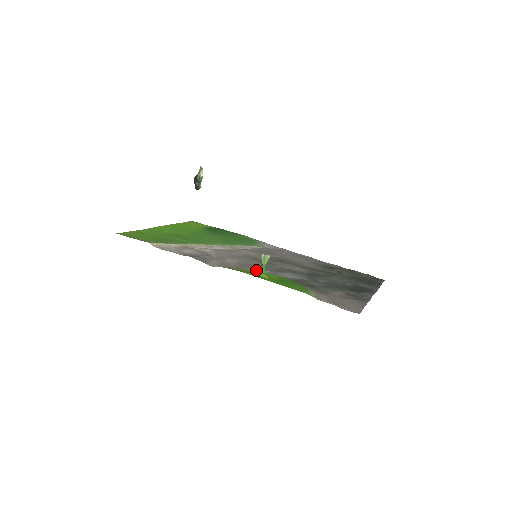
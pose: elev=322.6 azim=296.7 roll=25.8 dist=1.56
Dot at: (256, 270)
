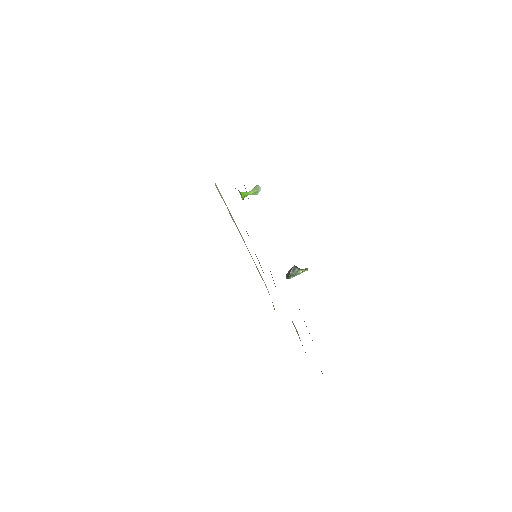
Dot at: occluded
